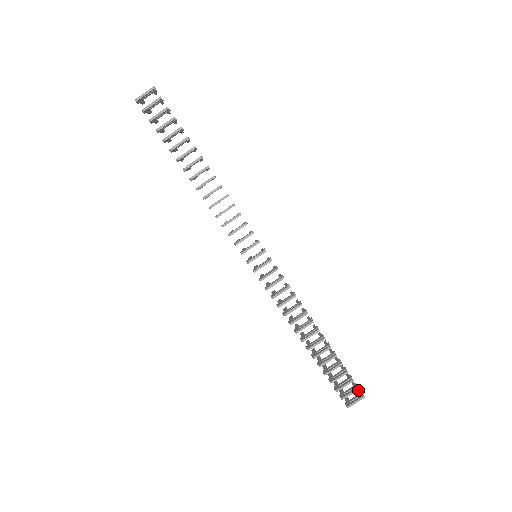
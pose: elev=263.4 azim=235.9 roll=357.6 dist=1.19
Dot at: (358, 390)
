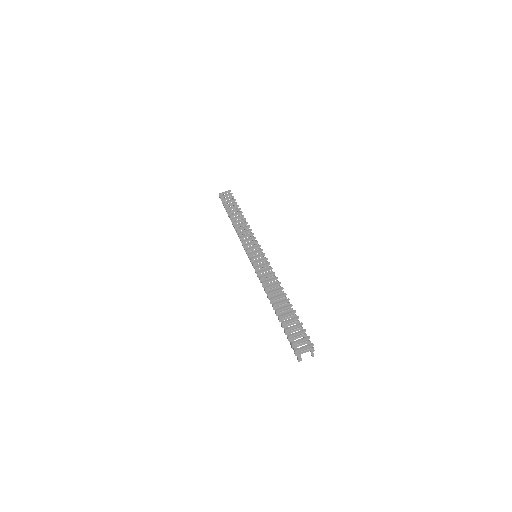
Dot at: (312, 352)
